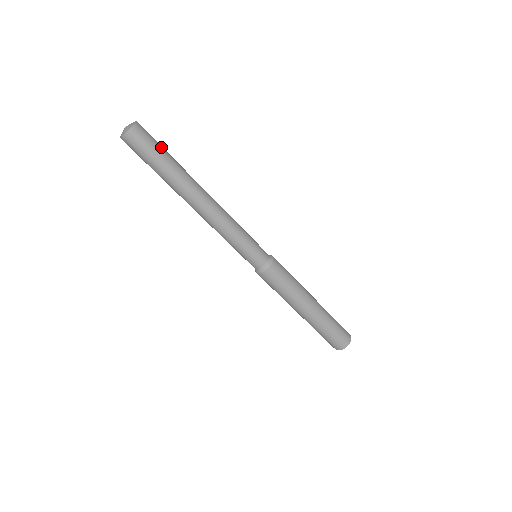
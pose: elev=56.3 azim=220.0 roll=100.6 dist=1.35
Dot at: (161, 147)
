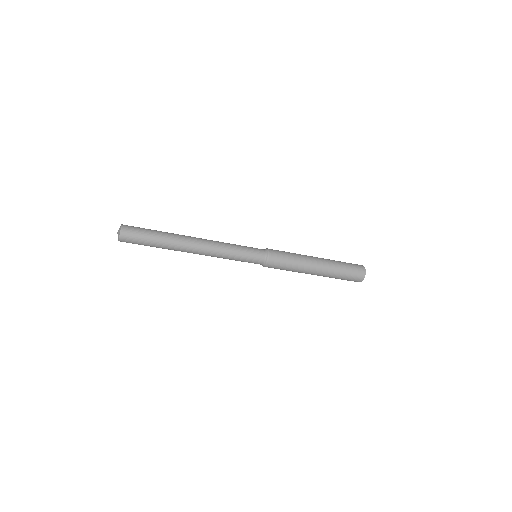
Dot at: (146, 232)
